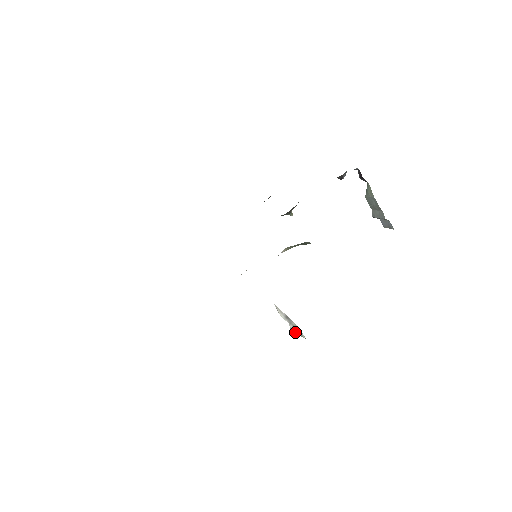
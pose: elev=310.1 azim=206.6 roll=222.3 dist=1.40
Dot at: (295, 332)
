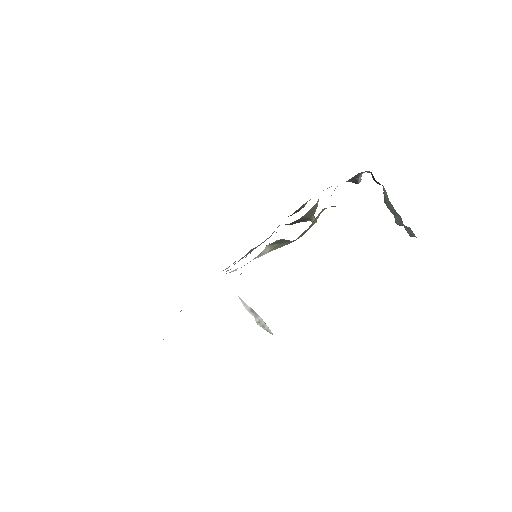
Dot at: occluded
